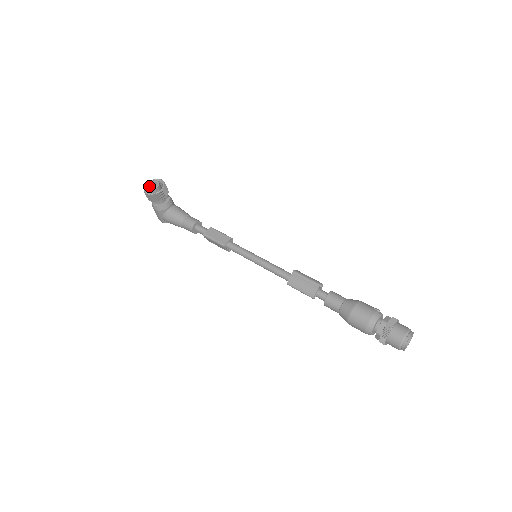
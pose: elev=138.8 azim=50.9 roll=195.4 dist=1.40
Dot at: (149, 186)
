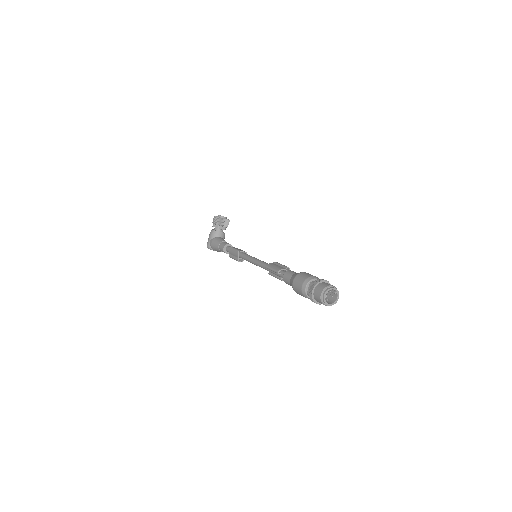
Dot at: (220, 215)
